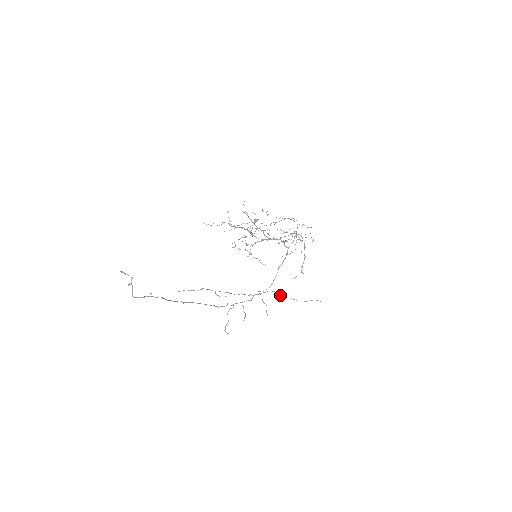
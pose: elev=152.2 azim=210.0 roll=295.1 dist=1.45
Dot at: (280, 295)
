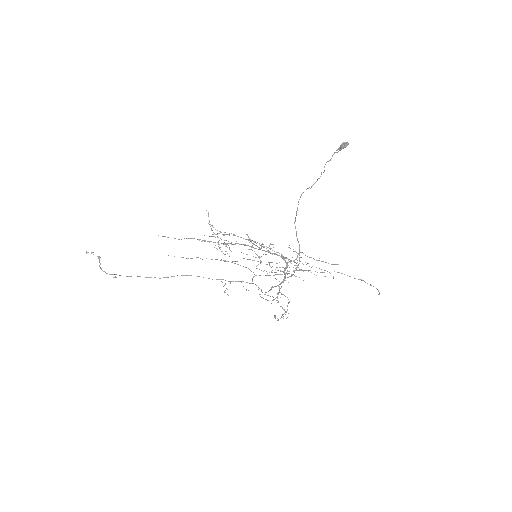
Dot at: (317, 272)
